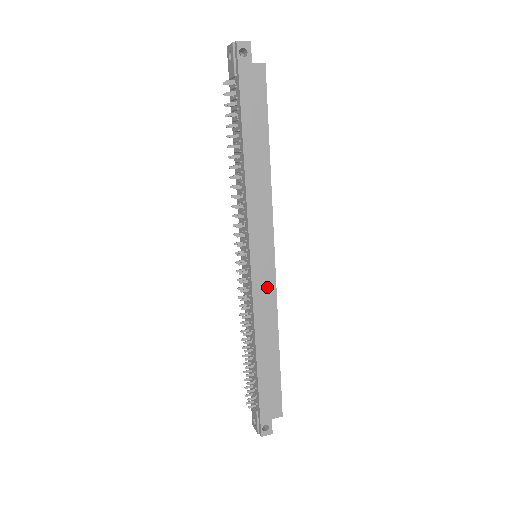
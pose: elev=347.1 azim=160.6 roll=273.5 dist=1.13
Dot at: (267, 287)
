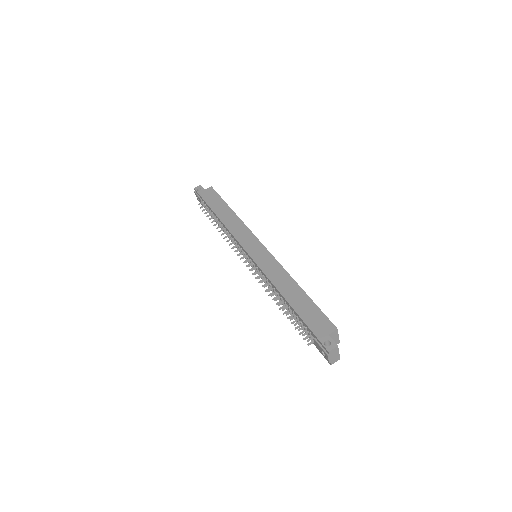
Dot at: (267, 259)
